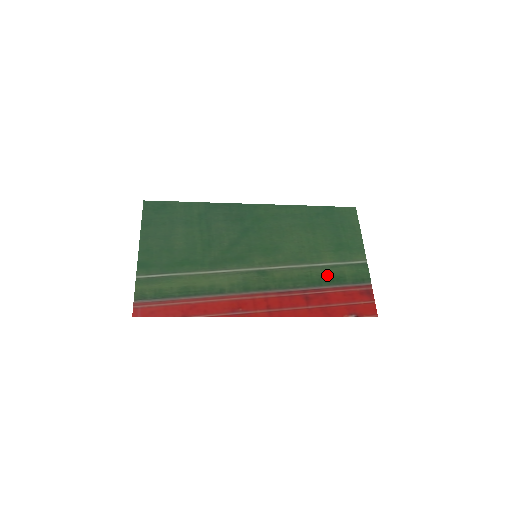
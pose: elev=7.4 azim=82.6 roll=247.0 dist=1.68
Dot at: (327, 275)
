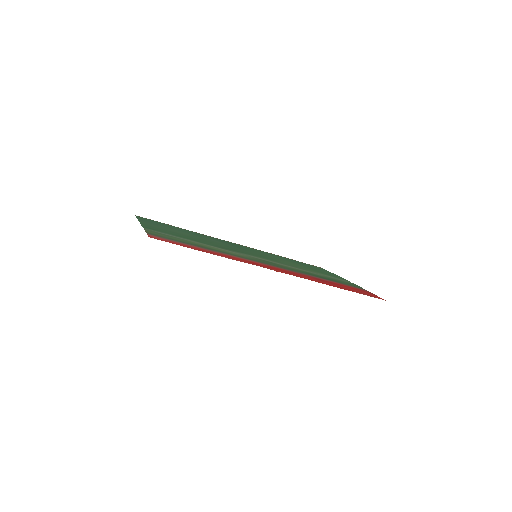
Dot at: (325, 277)
